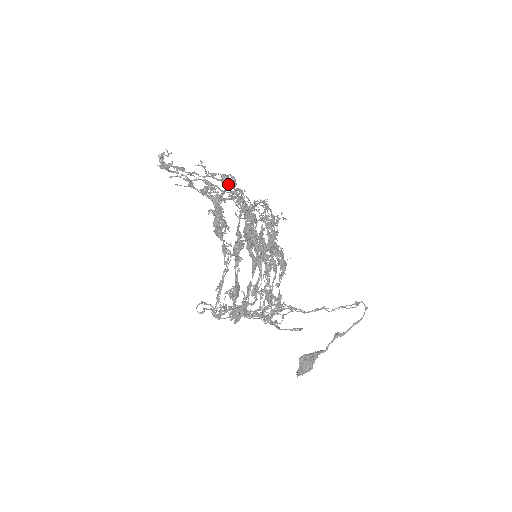
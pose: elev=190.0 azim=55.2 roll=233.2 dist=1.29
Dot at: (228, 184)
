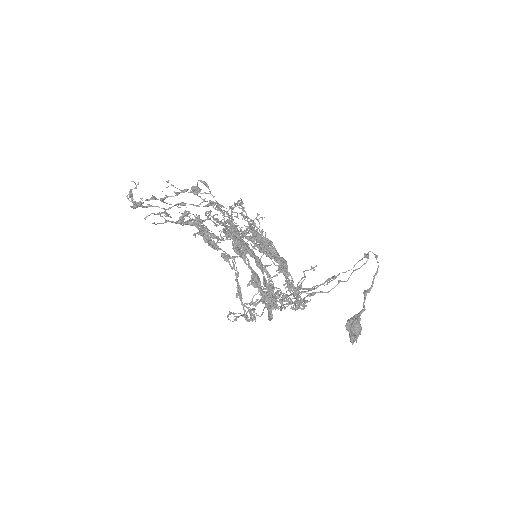
Dot at: (200, 193)
